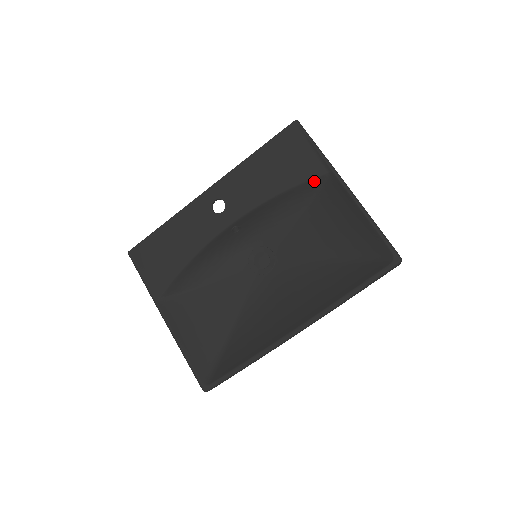
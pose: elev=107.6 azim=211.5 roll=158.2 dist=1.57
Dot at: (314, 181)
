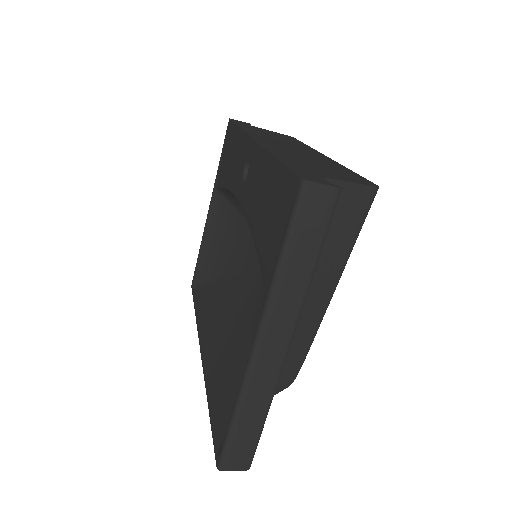
Dot at: occluded
